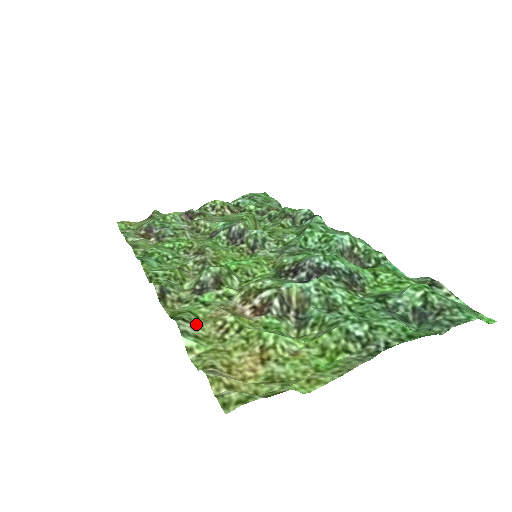
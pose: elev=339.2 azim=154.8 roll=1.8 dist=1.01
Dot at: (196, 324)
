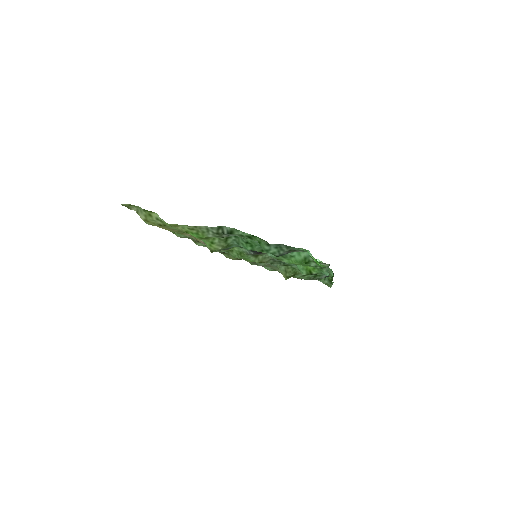
Dot at: occluded
